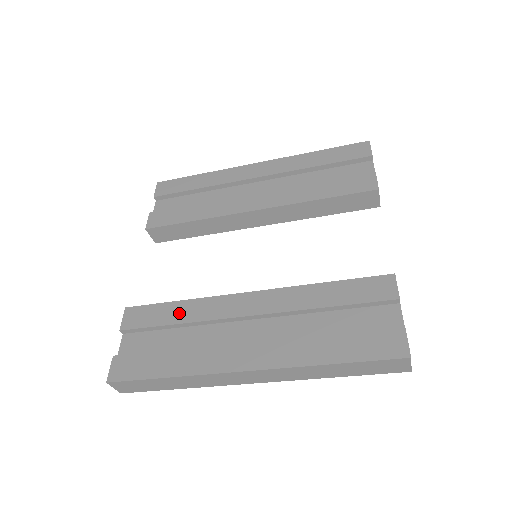
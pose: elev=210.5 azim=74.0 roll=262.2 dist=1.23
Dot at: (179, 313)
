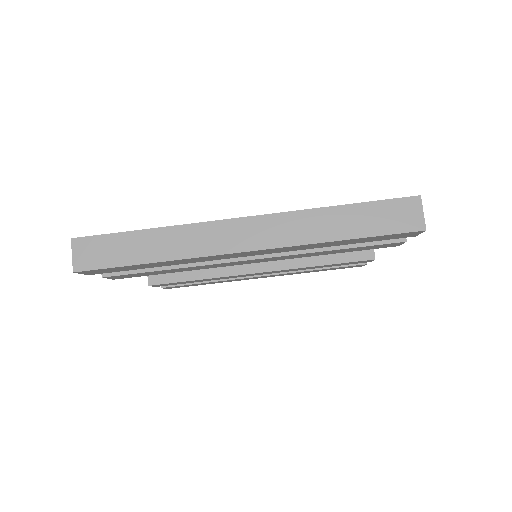
Dot at: occluded
